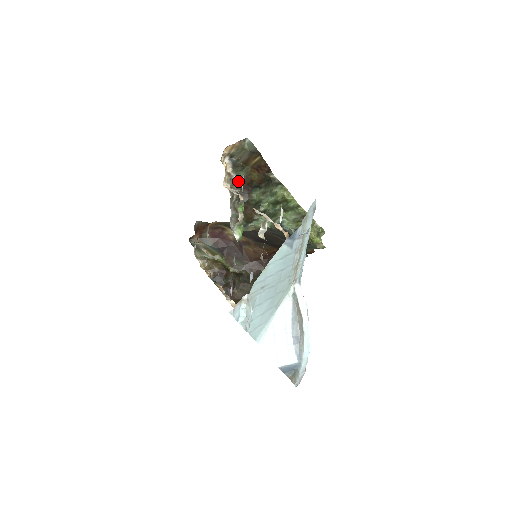
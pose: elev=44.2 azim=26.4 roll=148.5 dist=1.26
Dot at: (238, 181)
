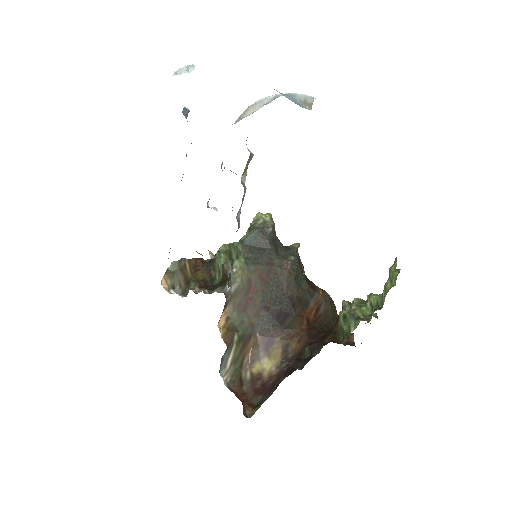
Dot at: (195, 287)
